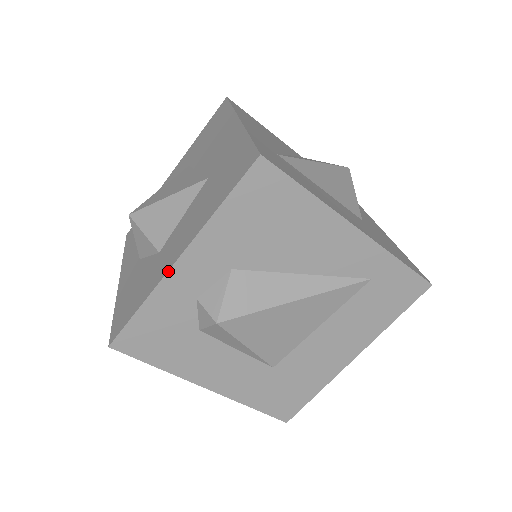
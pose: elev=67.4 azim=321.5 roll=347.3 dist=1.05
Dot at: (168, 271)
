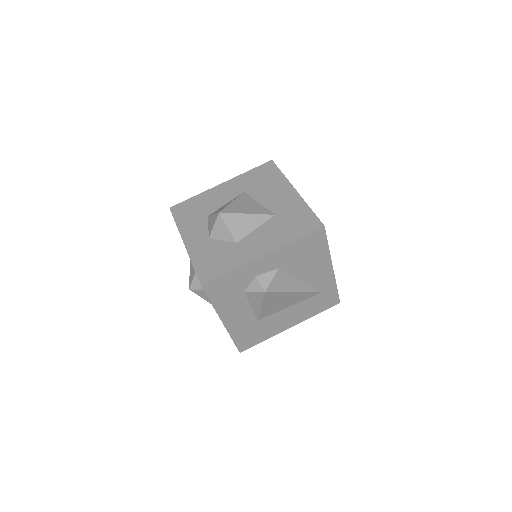
Dot at: (256, 259)
